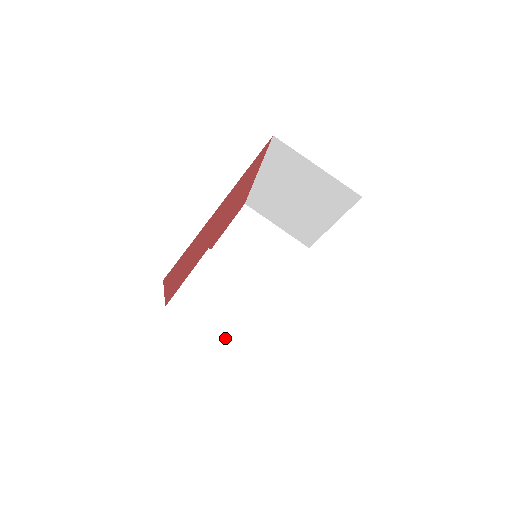
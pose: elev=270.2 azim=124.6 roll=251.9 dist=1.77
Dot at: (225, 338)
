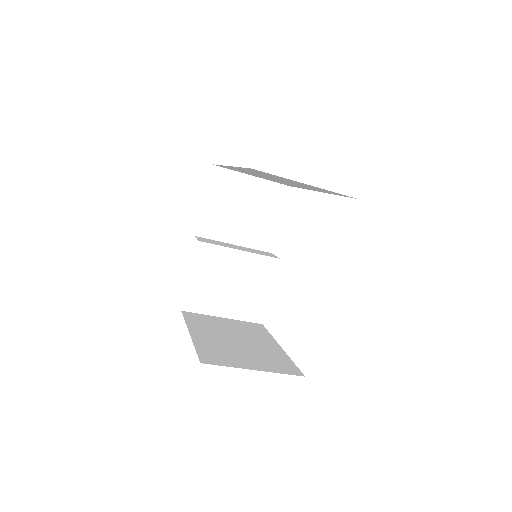
Dot at: (243, 314)
